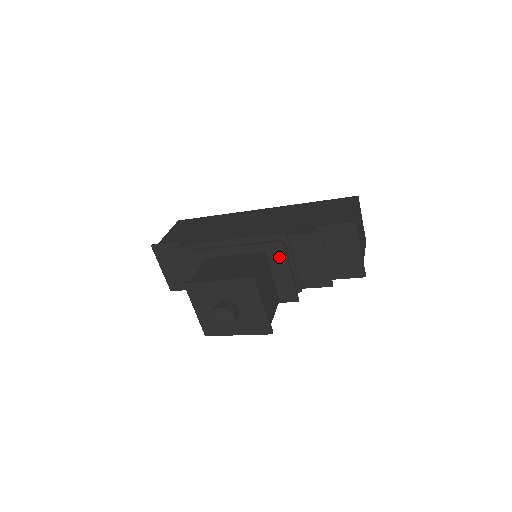
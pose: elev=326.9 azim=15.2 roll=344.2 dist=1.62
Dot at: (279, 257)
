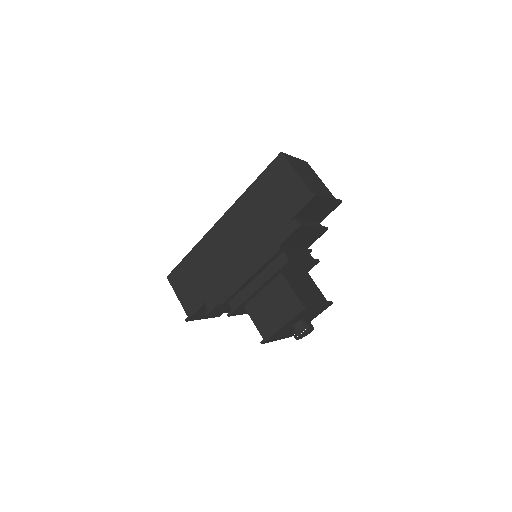
Dot at: (292, 265)
